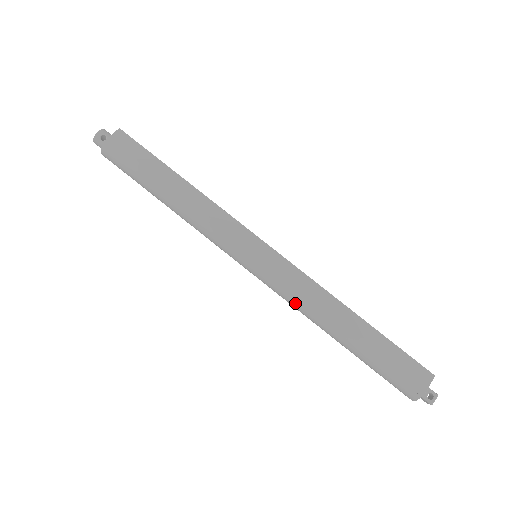
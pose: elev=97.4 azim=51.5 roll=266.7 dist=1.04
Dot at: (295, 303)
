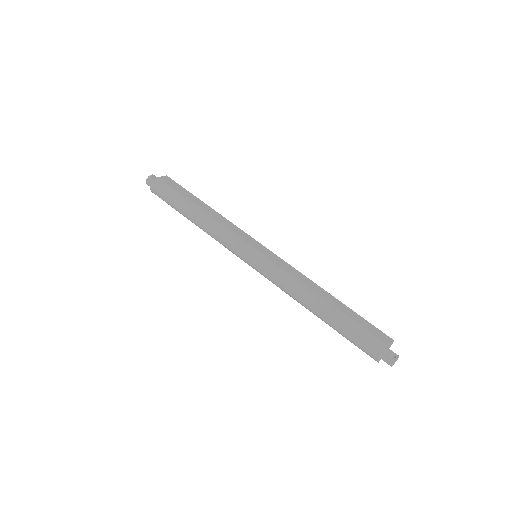
Dot at: (286, 283)
